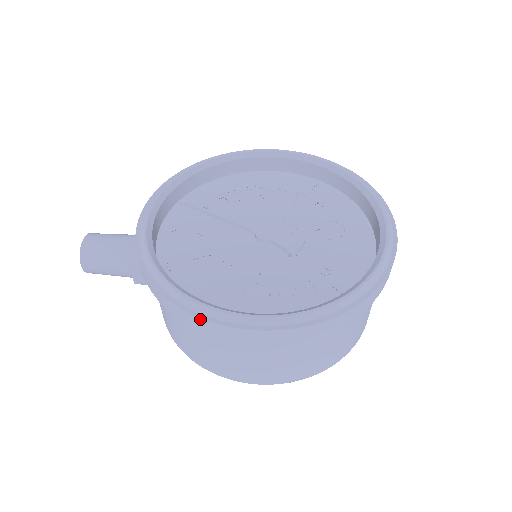
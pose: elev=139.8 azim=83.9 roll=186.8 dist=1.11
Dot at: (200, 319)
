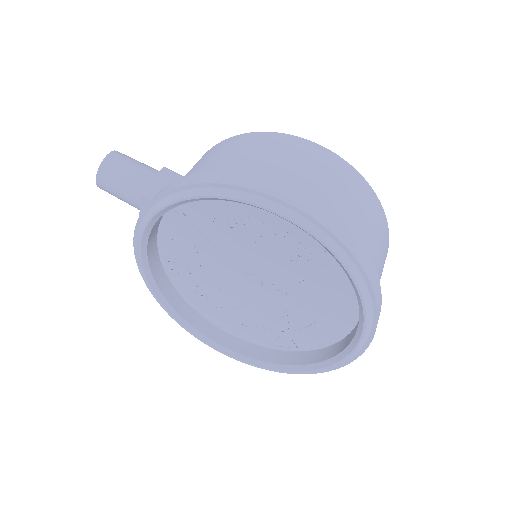
Dot at: occluded
